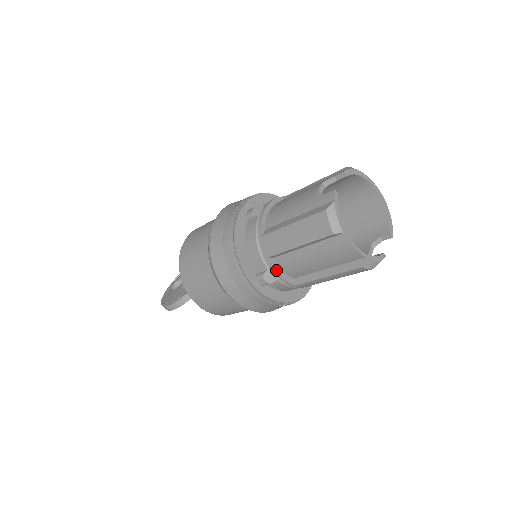
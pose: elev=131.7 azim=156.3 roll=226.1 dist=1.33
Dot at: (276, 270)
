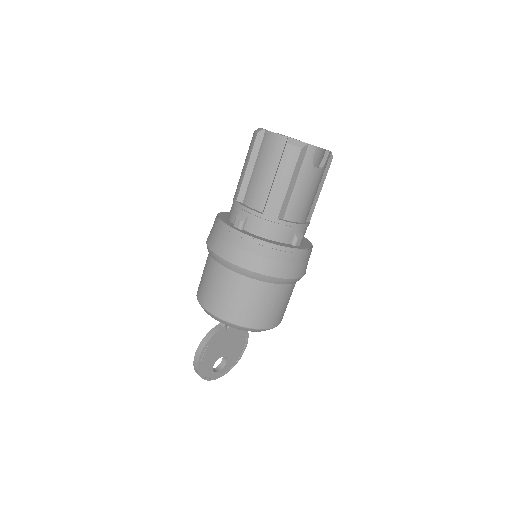
Dot at: (243, 205)
